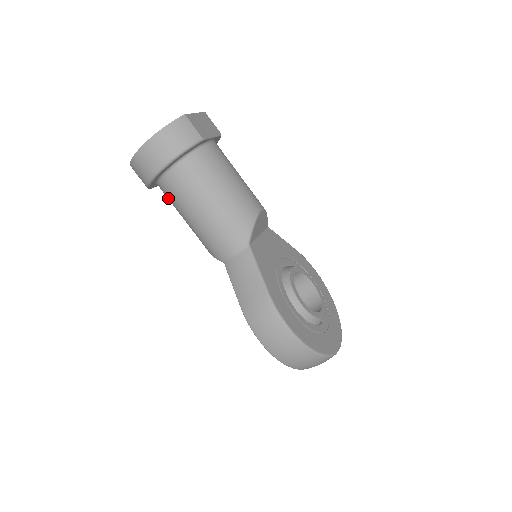
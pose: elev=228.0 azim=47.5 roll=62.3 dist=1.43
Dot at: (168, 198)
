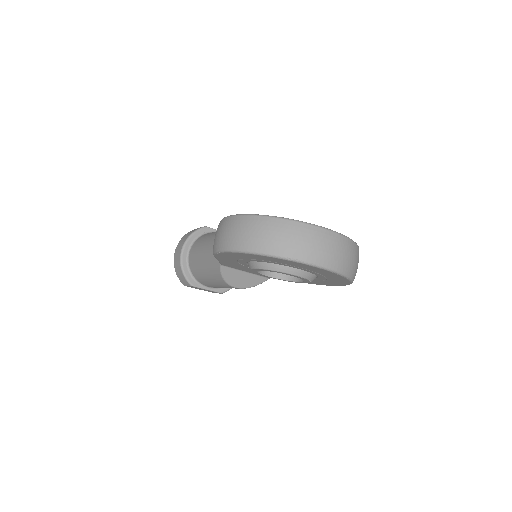
Dot at: (198, 277)
